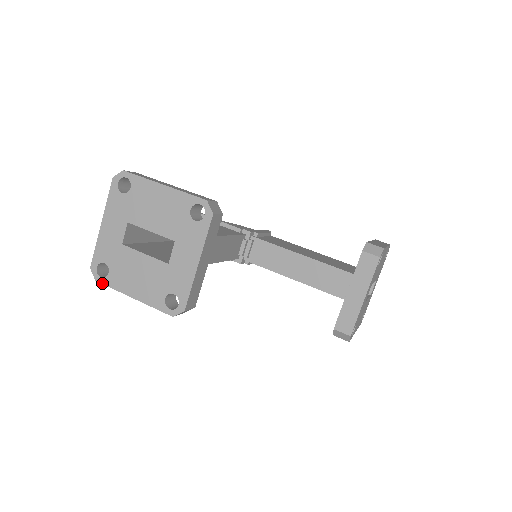
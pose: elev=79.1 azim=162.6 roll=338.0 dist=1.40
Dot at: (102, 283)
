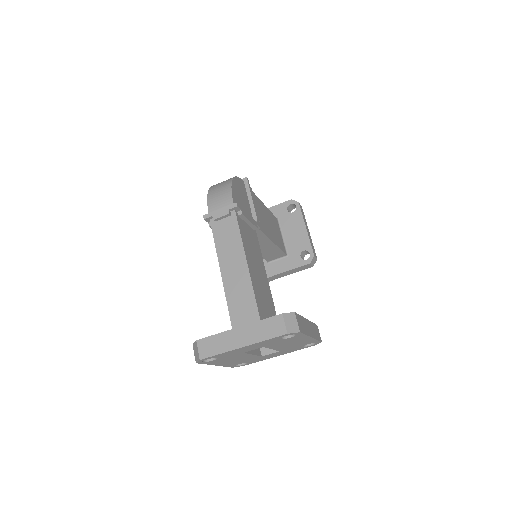
Dot at: occluded
